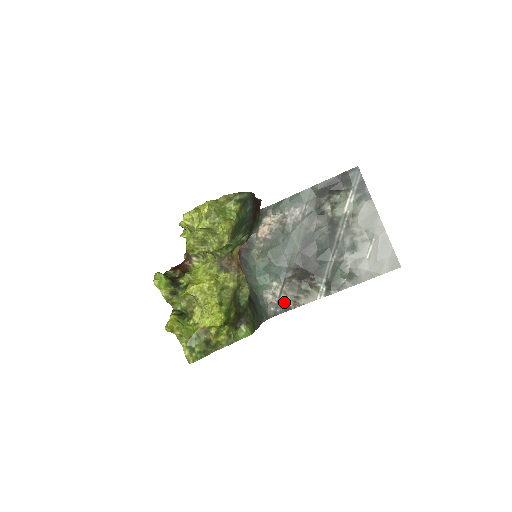
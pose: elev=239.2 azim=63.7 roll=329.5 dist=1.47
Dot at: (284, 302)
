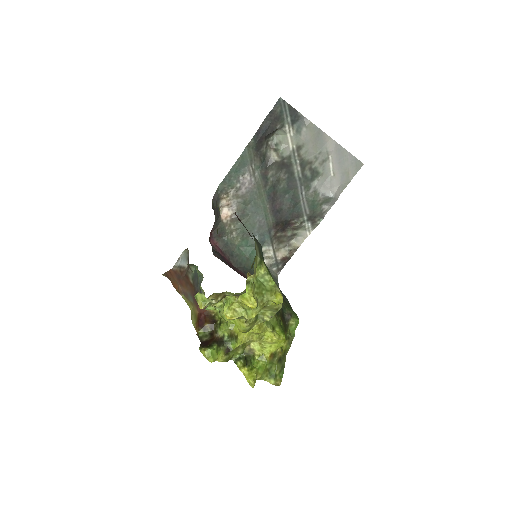
Dot at: (281, 257)
